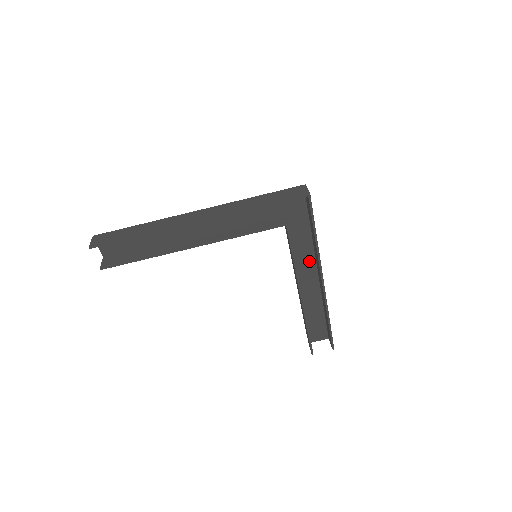
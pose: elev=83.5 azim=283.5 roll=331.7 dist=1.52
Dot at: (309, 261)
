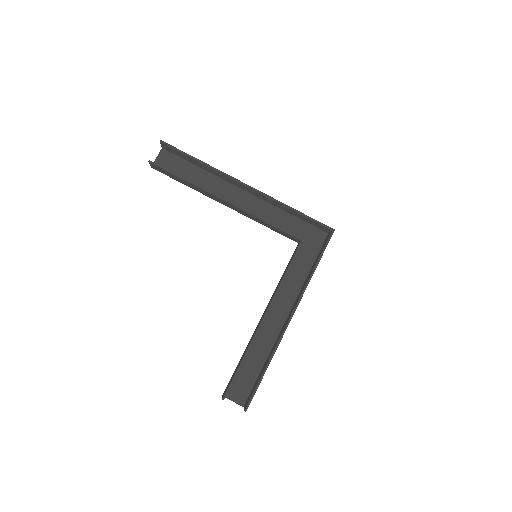
Dot at: (288, 300)
